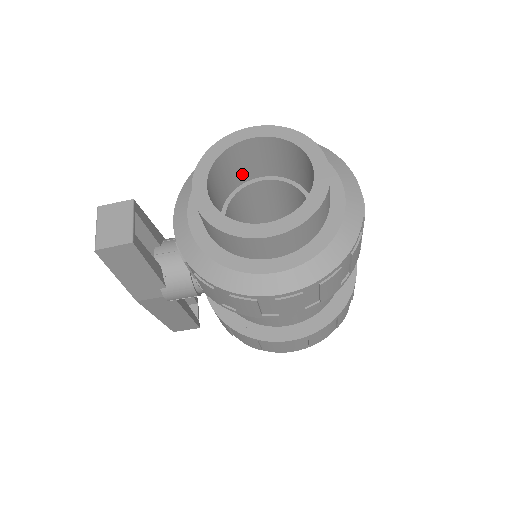
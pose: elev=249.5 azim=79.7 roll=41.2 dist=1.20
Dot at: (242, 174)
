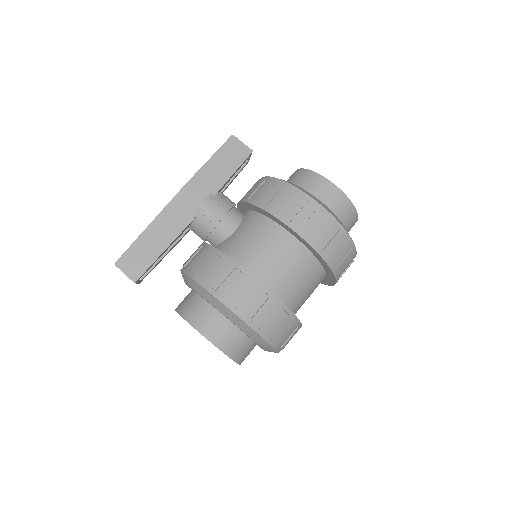
Dot at: occluded
